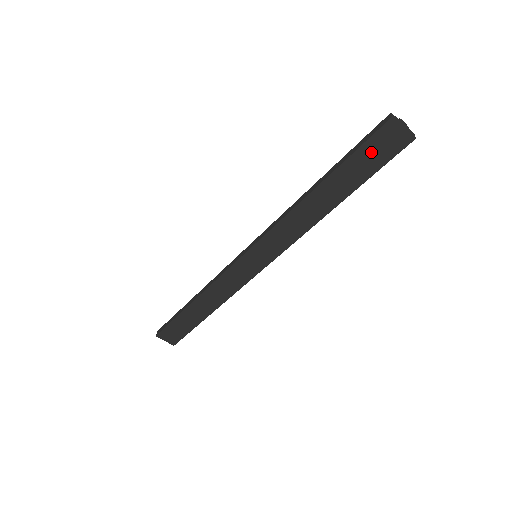
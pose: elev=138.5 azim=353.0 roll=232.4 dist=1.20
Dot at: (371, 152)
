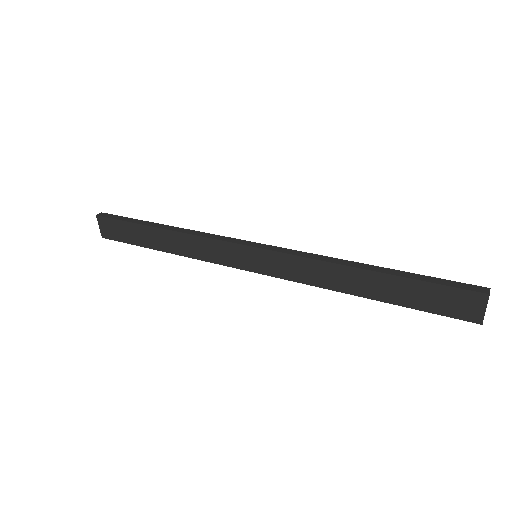
Dot at: (441, 296)
